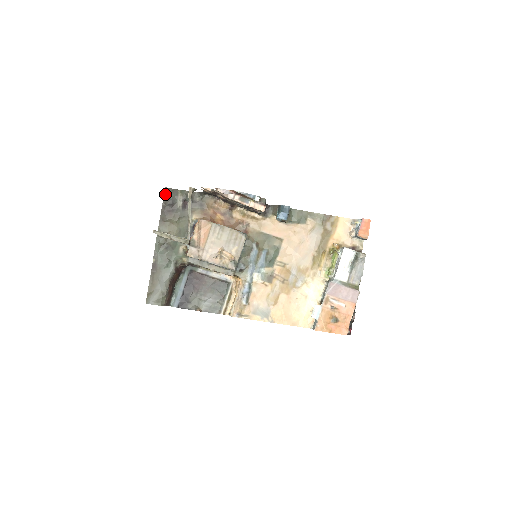
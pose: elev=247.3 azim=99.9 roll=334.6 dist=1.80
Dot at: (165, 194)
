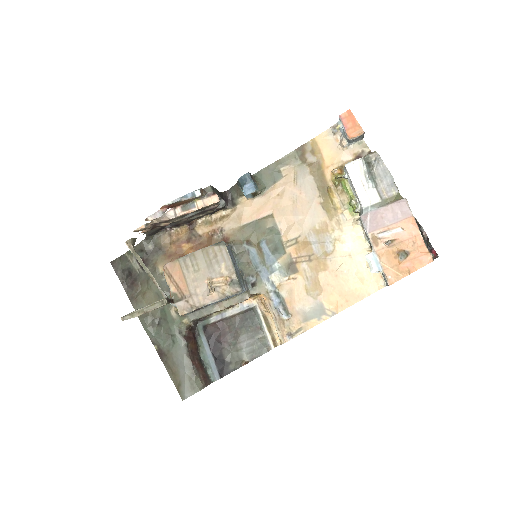
Dot at: (115, 269)
